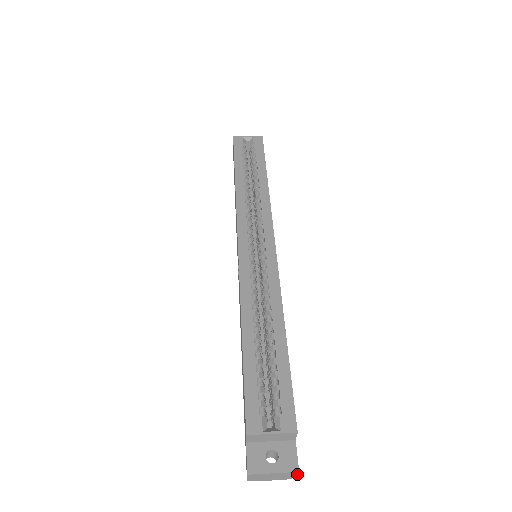
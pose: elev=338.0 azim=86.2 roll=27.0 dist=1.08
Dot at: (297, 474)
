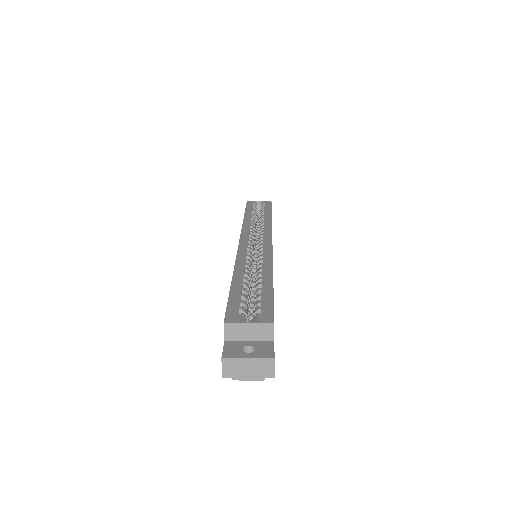
Dot at: (273, 366)
